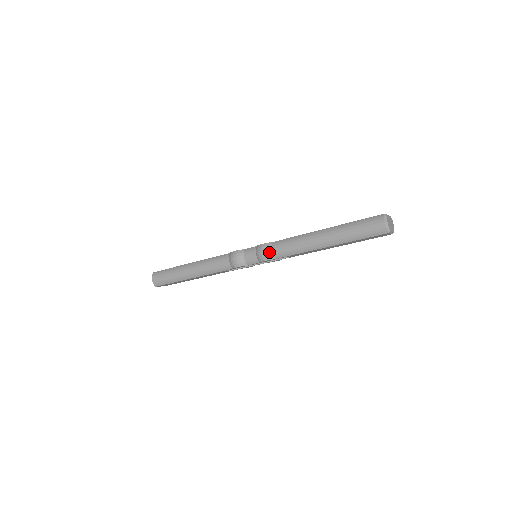
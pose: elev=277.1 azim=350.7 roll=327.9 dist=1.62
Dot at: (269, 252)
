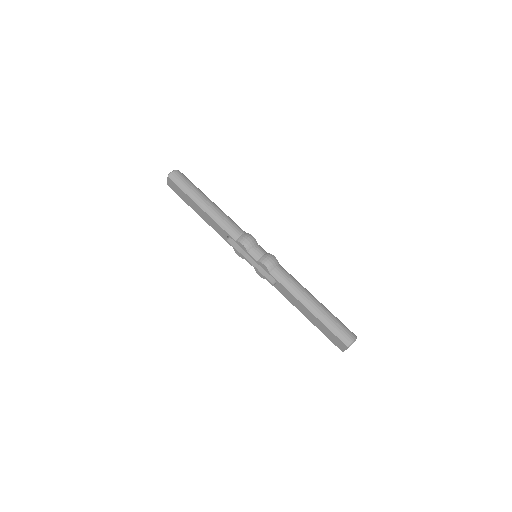
Dot at: (274, 265)
